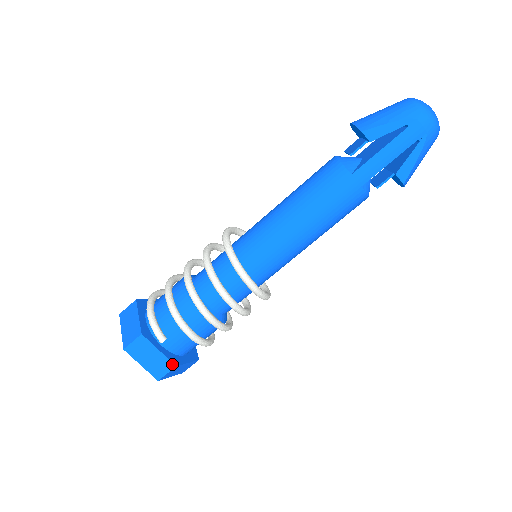
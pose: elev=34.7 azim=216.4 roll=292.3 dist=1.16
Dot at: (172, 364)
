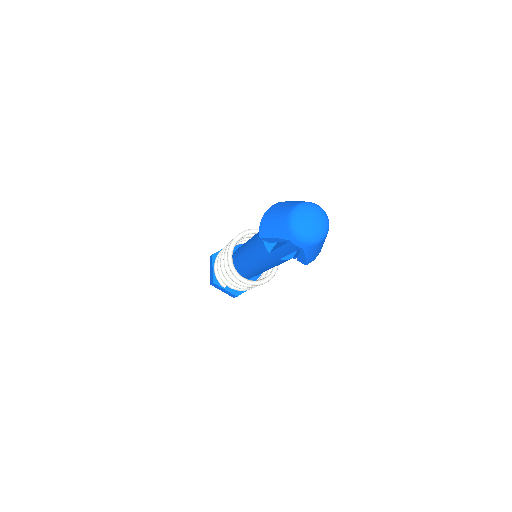
Dot at: (235, 295)
